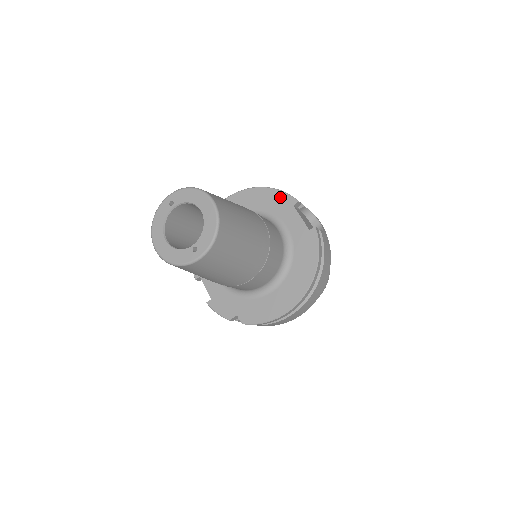
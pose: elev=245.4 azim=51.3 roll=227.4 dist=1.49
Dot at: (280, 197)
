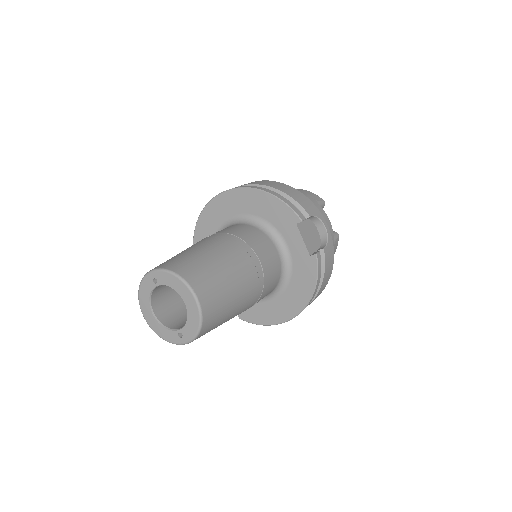
Dot at: (283, 210)
